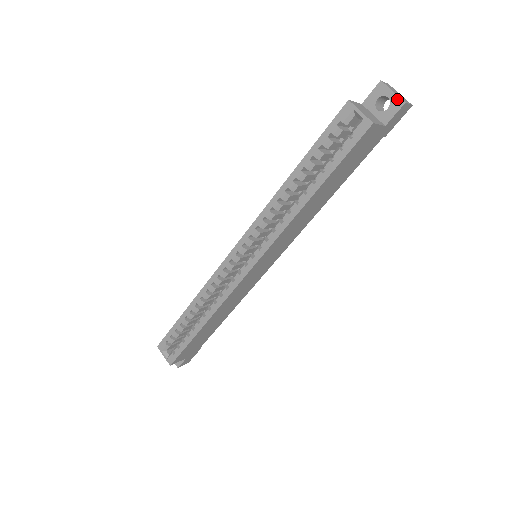
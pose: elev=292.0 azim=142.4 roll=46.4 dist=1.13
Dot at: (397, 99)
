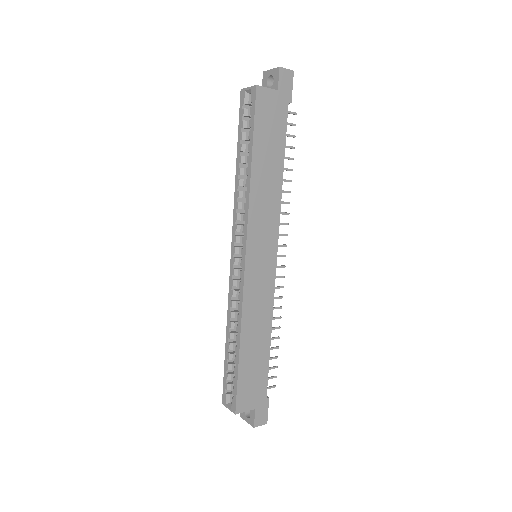
Dot at: (275, 70)
